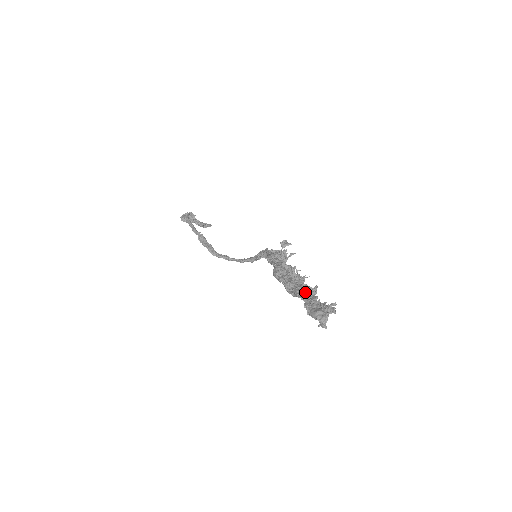
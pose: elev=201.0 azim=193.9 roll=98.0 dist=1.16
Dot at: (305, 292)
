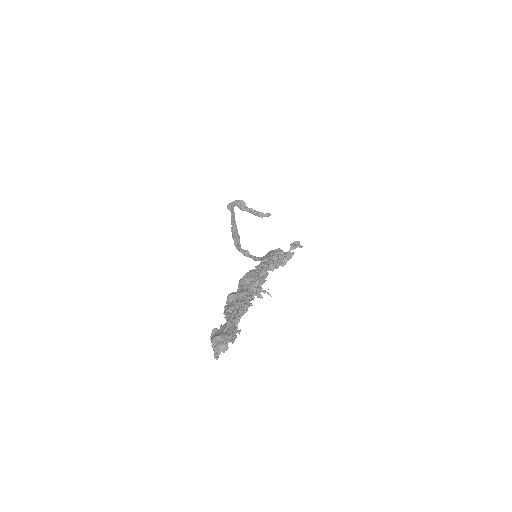
Dot at: (237, 309)
